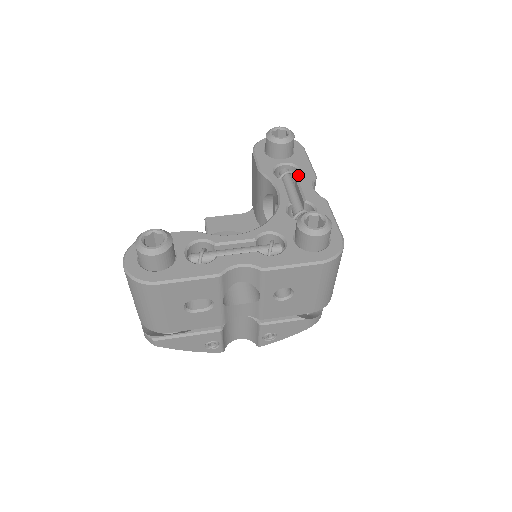
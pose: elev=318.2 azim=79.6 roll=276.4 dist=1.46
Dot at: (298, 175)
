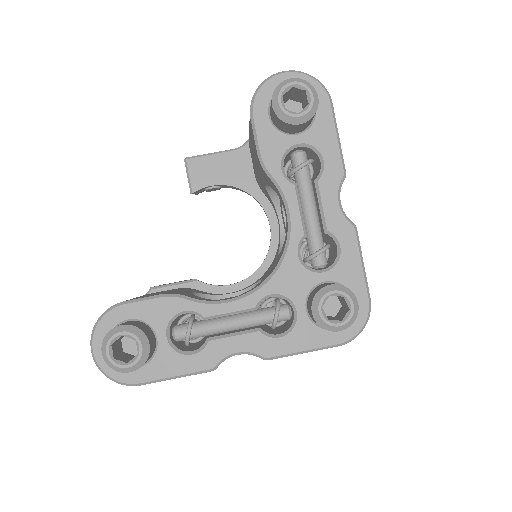
Dot at: (318, 163)
